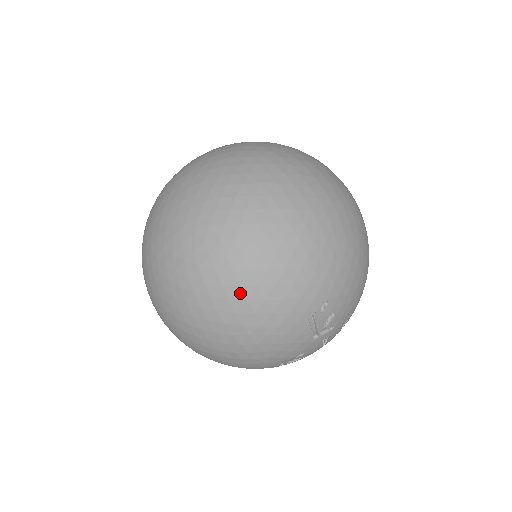
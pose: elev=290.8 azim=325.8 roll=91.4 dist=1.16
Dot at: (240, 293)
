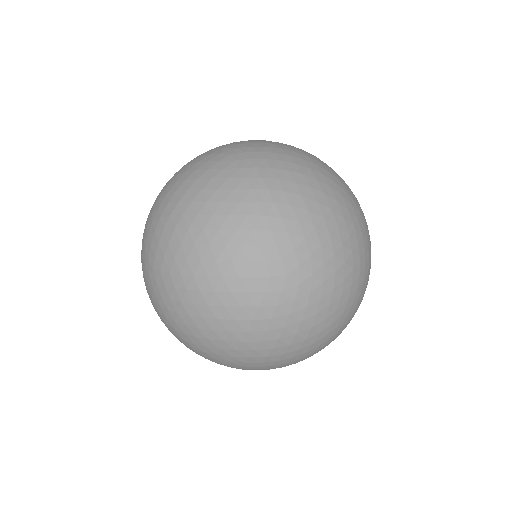
Dot at: (151, 302)
